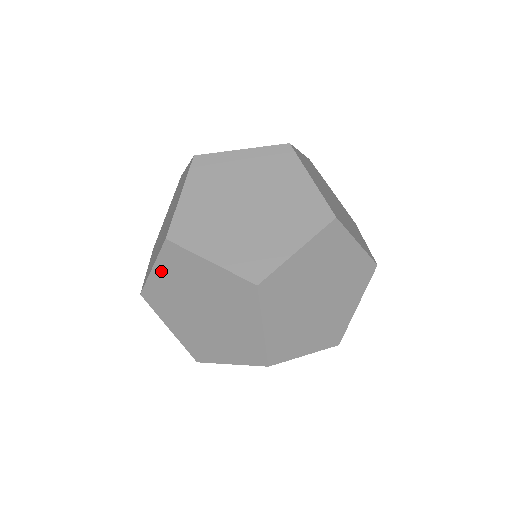
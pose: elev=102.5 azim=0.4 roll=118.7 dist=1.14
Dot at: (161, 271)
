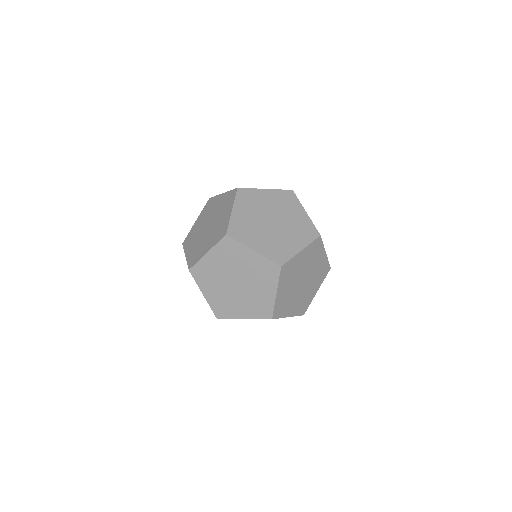
Dot at: occluded
